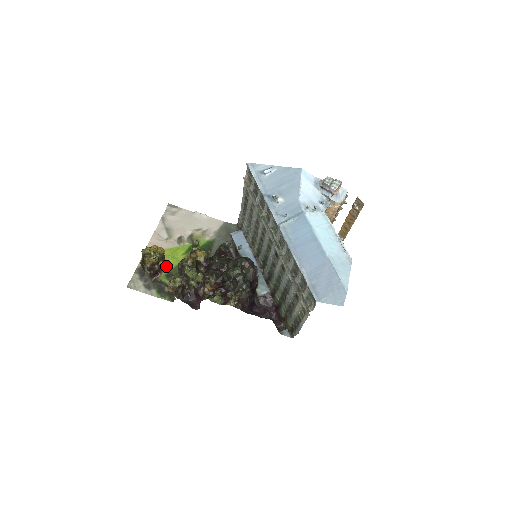
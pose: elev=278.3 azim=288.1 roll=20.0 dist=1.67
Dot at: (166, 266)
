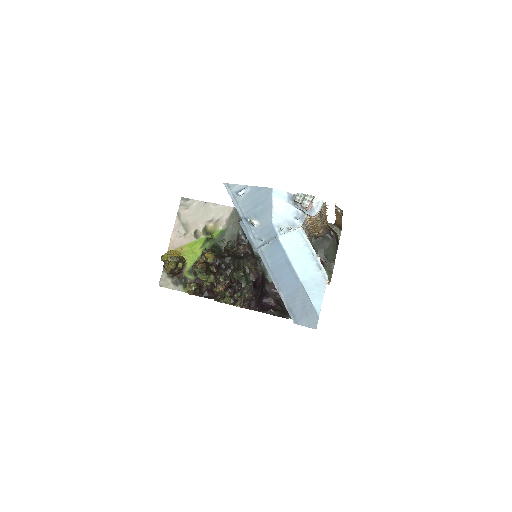
Dot at: (187, 262)
